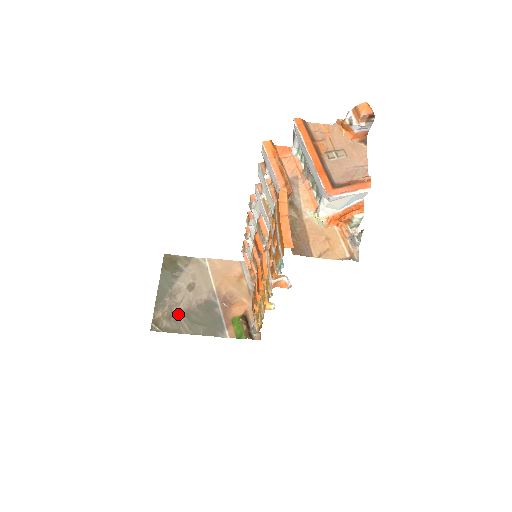
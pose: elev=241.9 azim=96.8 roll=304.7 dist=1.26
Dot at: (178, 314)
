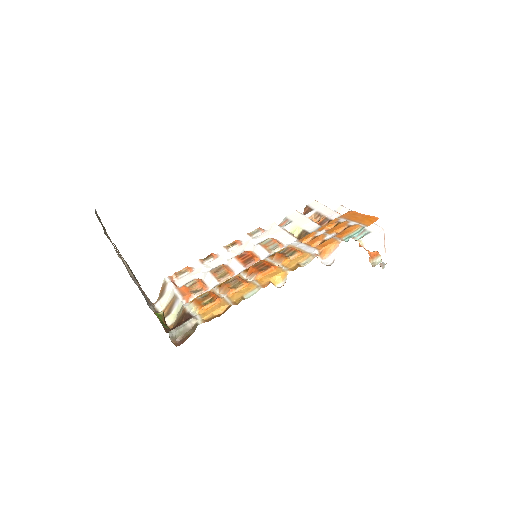
Dot at: occluded
